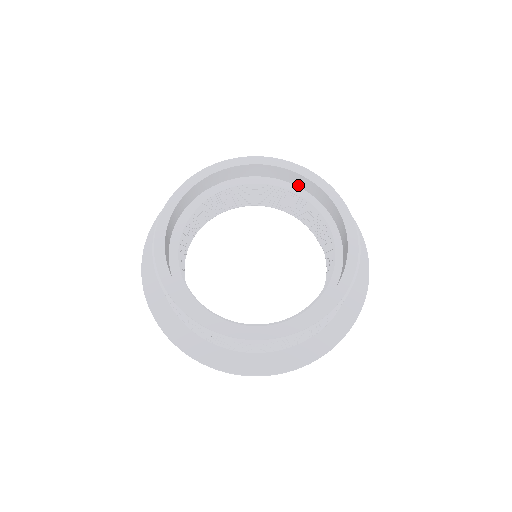
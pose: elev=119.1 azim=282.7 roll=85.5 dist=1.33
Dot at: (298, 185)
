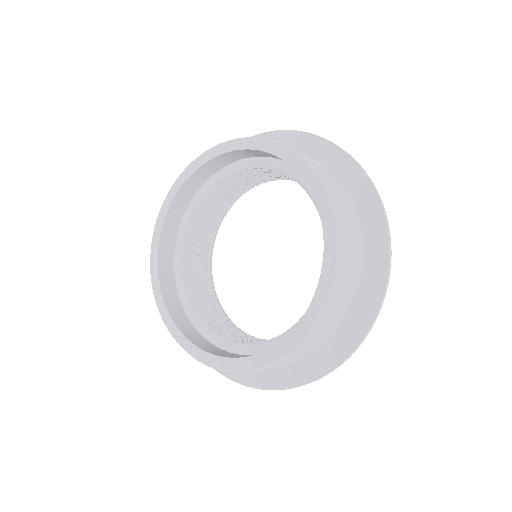
Dot at: (228, 163)
